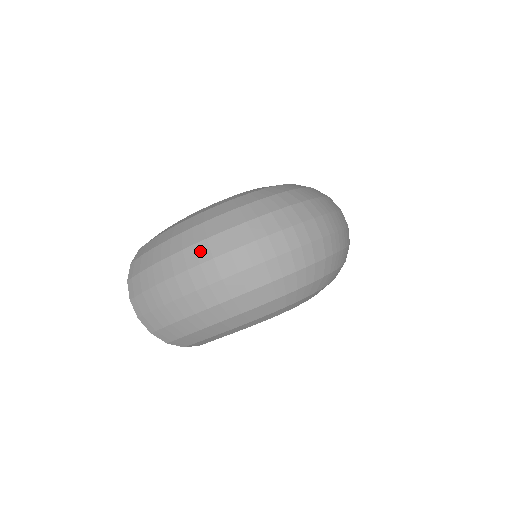
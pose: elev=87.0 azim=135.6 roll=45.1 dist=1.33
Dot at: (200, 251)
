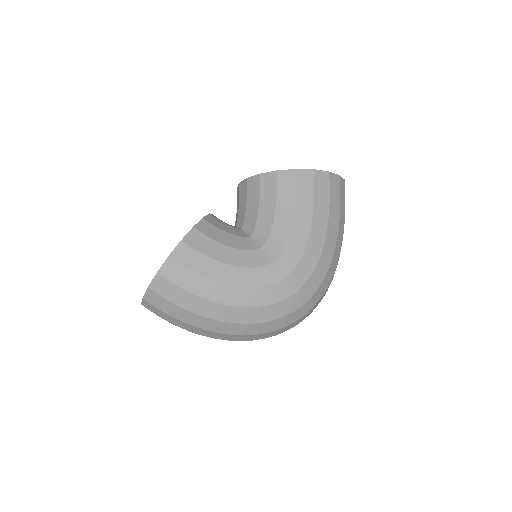
Dot at: (232, 338)
